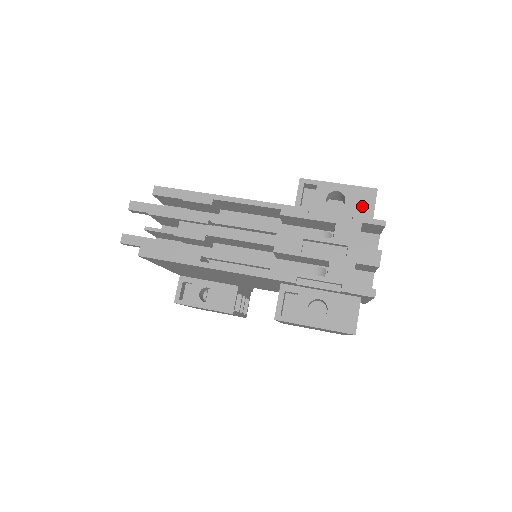
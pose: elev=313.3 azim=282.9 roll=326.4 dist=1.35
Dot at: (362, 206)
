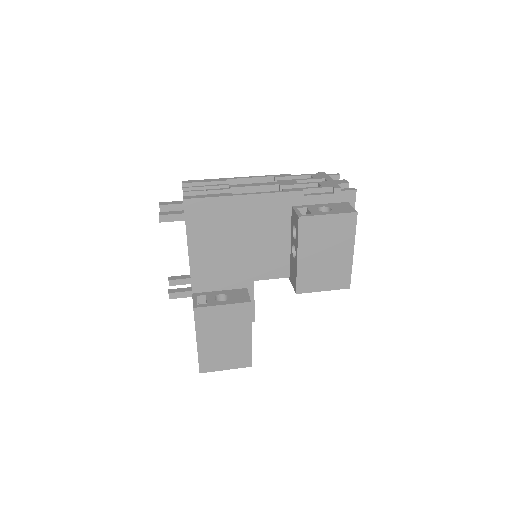
Dot at: occluded
